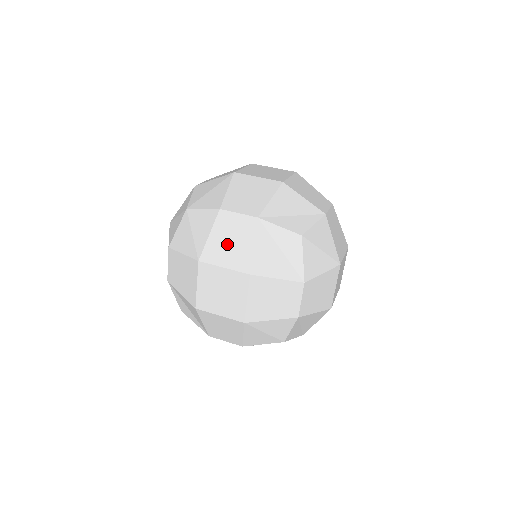
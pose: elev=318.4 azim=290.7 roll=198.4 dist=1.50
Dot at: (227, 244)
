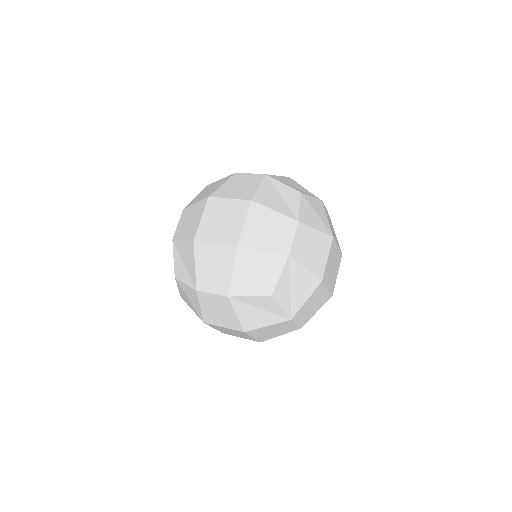
Dot at: (236, 187)
